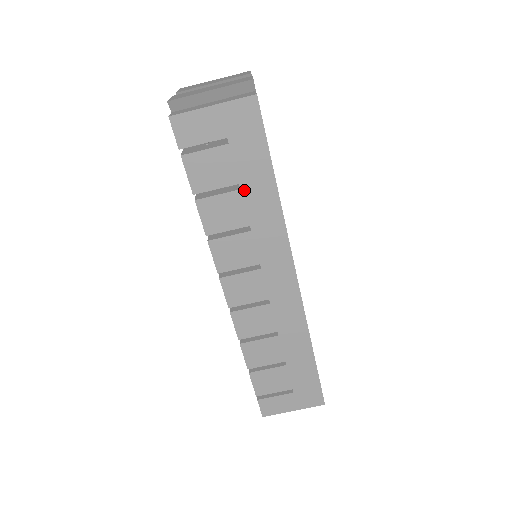
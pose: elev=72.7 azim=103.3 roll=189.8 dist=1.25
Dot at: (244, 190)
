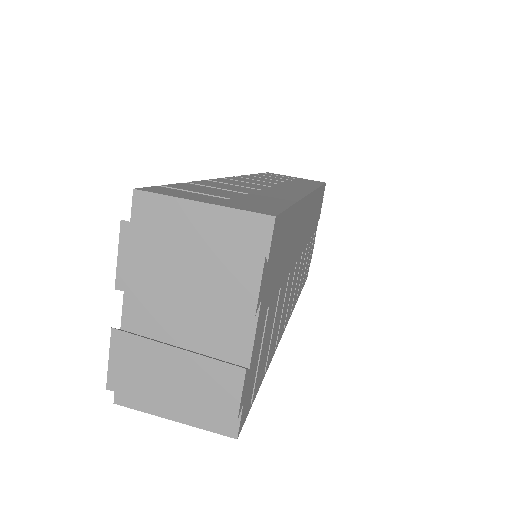
Dot at: (294, 181)
